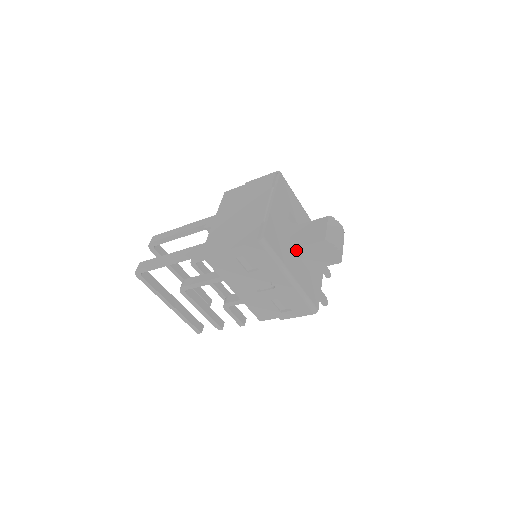
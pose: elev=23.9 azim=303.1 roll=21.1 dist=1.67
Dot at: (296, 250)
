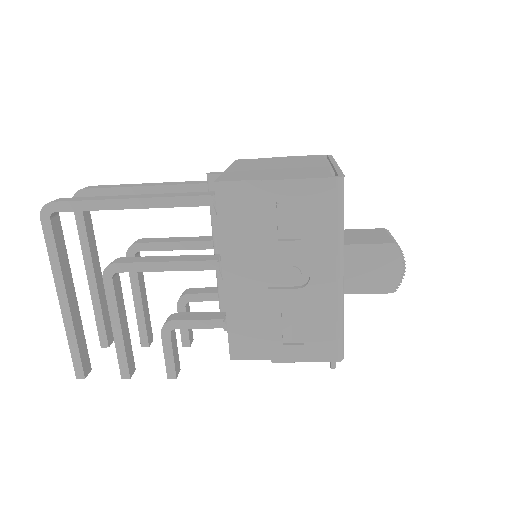
Dot at: occluded
